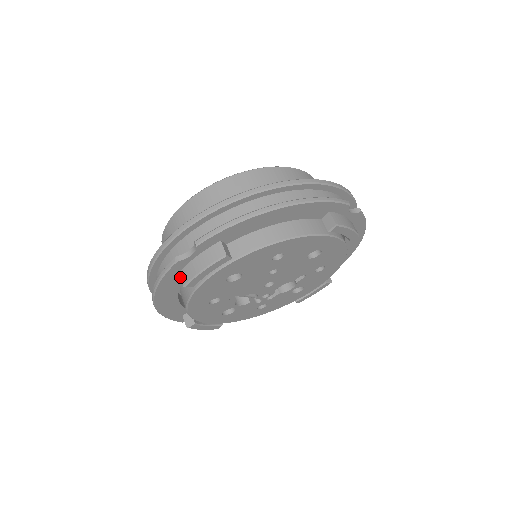
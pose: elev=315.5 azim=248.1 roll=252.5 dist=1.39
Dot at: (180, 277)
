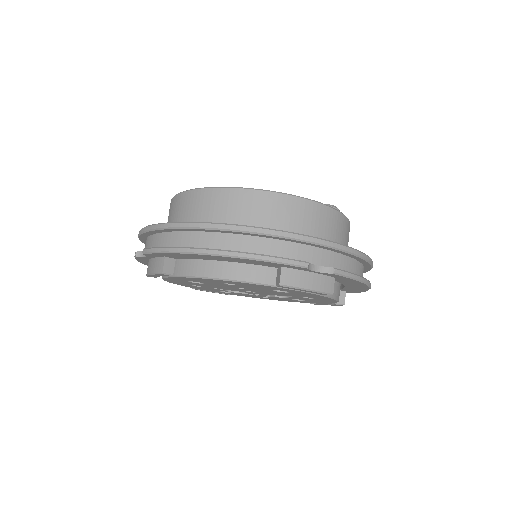
Dot at: occluded
